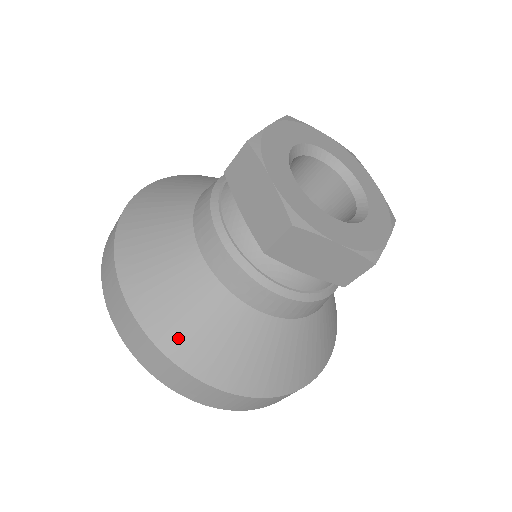
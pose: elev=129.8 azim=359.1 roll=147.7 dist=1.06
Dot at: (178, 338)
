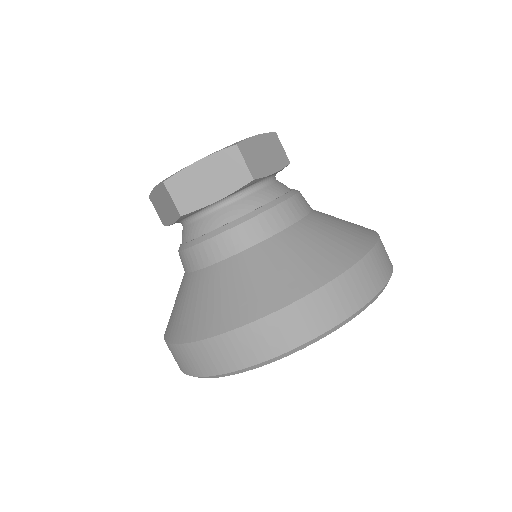
Dot at: (200, 323)
